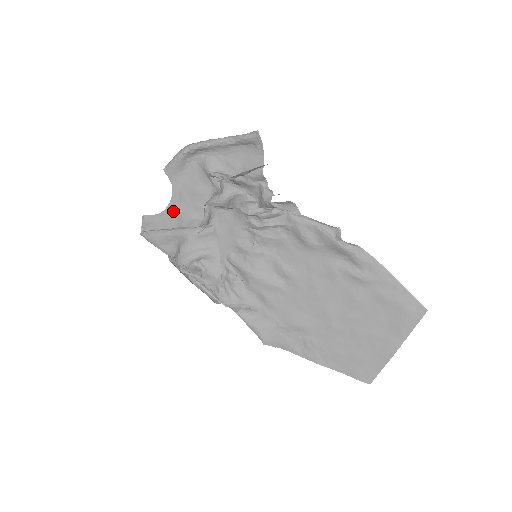
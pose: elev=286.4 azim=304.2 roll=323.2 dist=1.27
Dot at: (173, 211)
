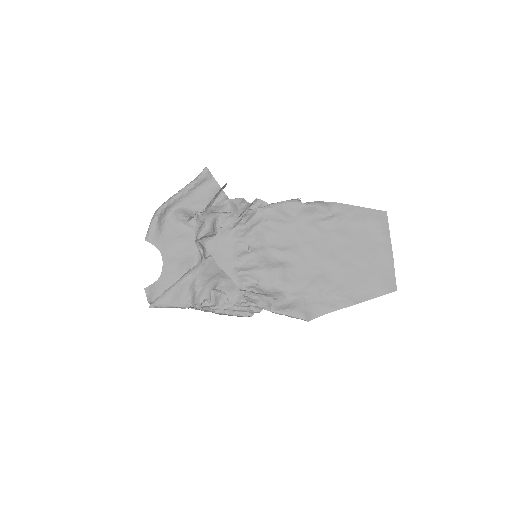
Dot at: (169, 269)
